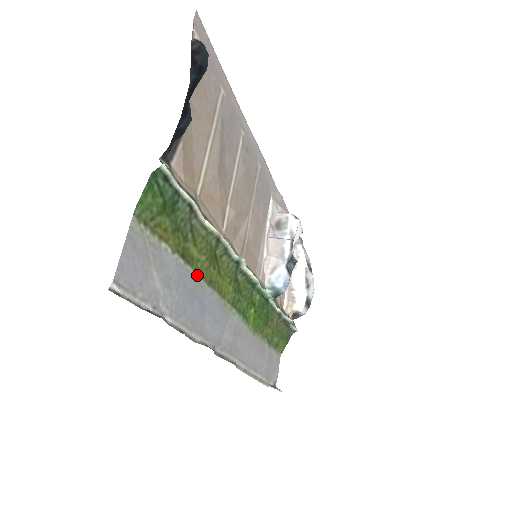
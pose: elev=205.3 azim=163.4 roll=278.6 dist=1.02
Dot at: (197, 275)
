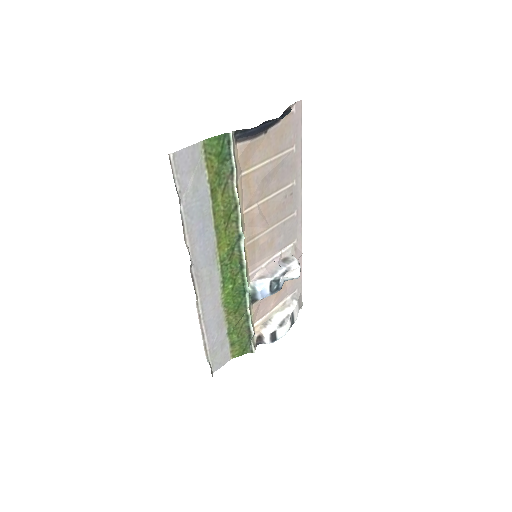
Dot at: (212, 212)
